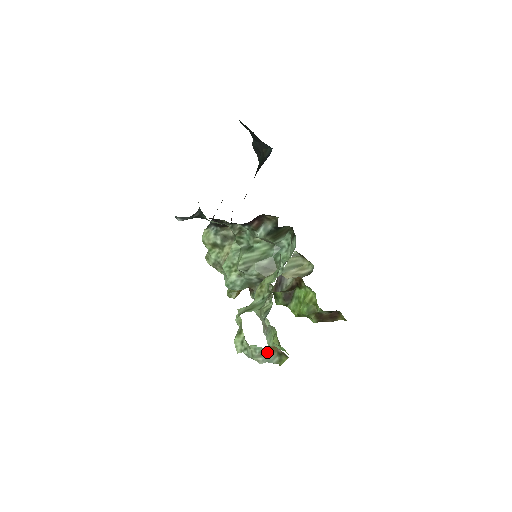
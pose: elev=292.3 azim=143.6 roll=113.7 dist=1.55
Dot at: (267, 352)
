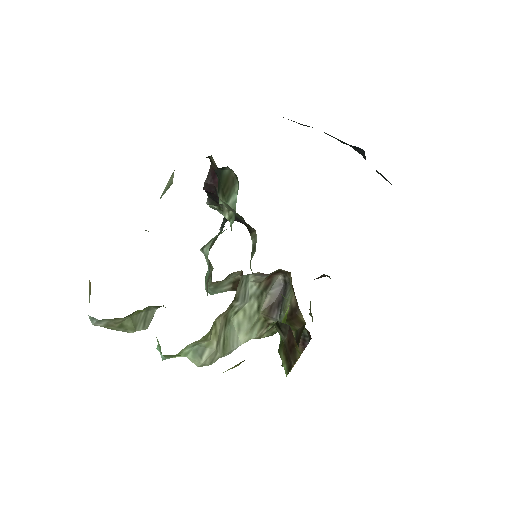
Dot at: occluded
